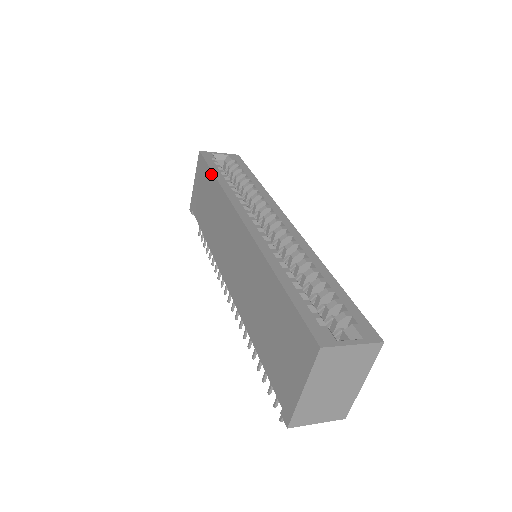
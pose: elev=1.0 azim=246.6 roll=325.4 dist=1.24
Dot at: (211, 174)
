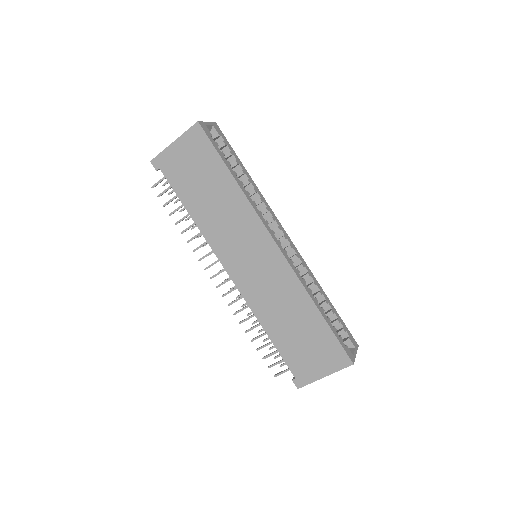
Dot at: (224, 168)
